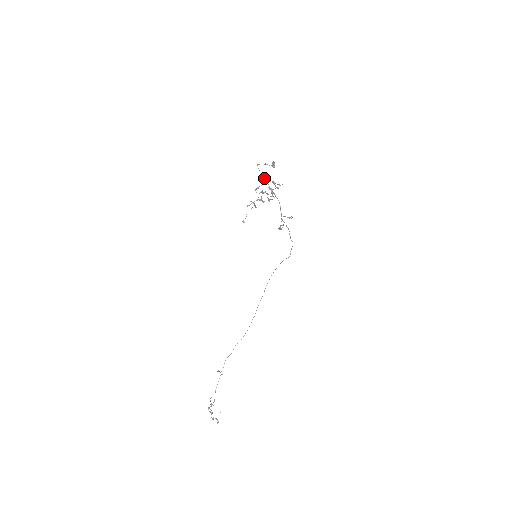
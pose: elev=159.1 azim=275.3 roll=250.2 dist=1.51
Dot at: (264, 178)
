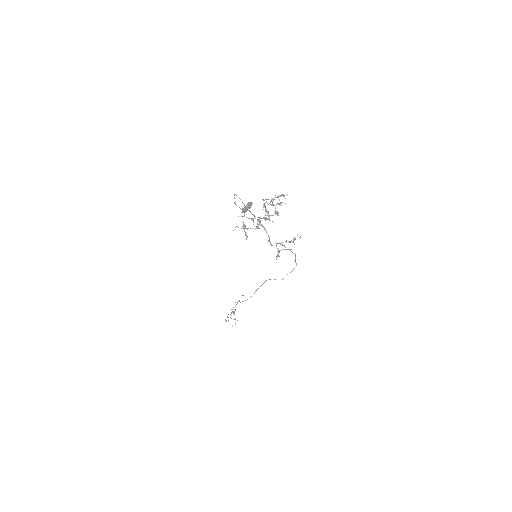
Dot at: occluded
